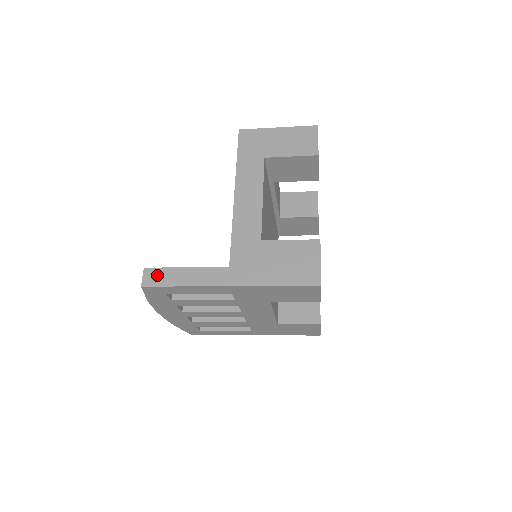
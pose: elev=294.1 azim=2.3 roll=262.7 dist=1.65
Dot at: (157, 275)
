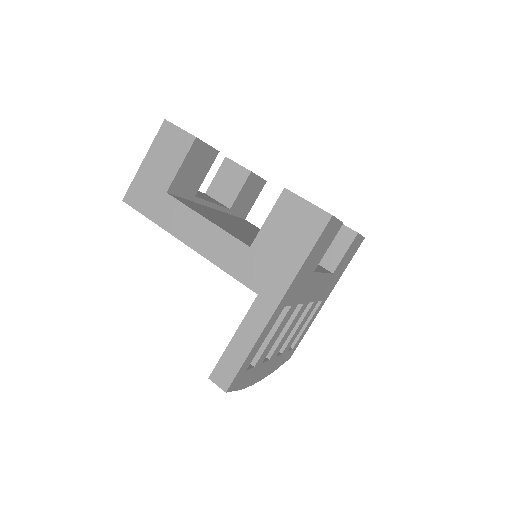
Dot at: (223, 370)
